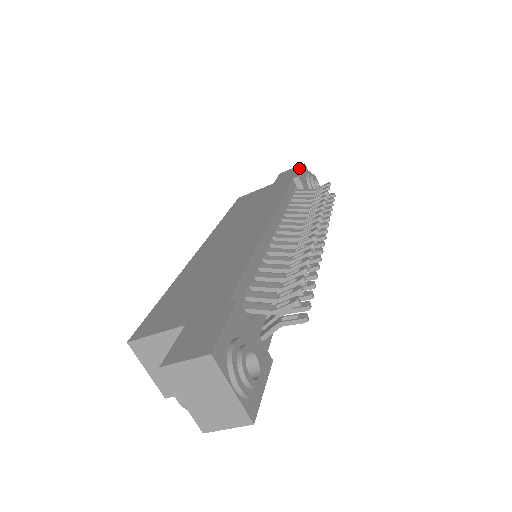
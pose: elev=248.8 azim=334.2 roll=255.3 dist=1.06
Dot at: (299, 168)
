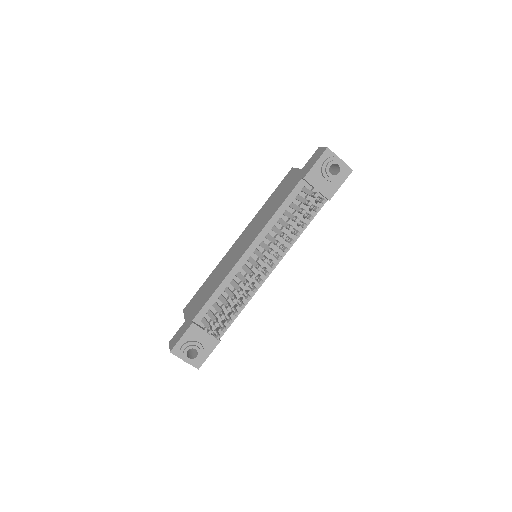
Dot at: (318, 157)
